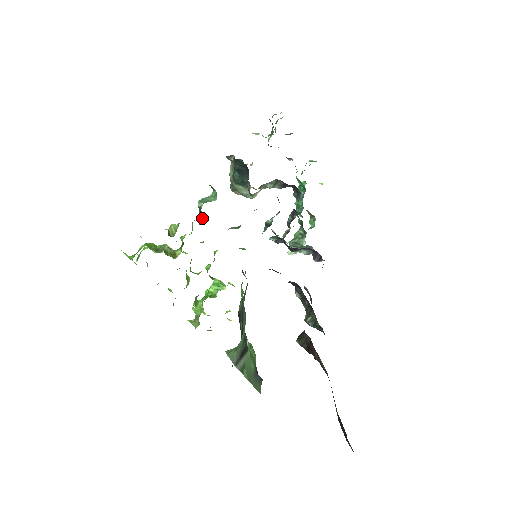
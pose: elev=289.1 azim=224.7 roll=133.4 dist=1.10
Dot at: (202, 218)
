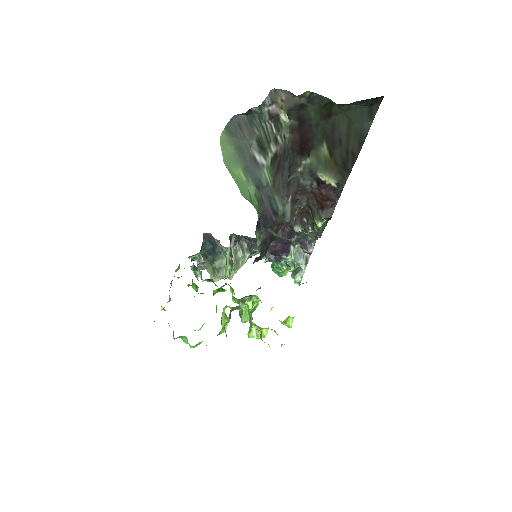
Dot at: (201, 274)
